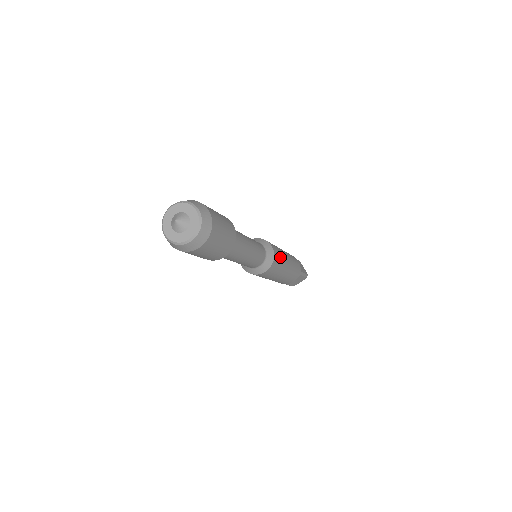
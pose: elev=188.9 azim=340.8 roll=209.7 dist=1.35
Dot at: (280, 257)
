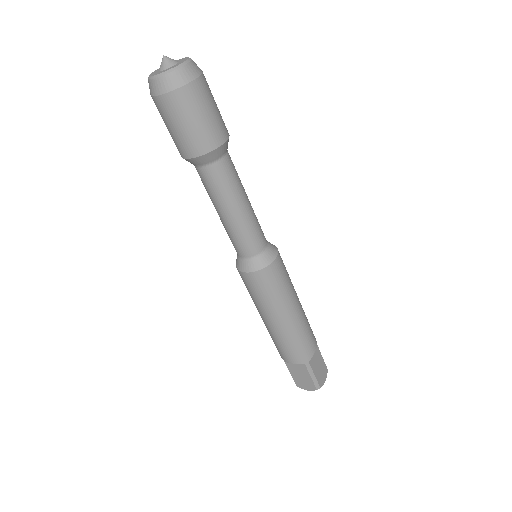
Dot at: occluded
